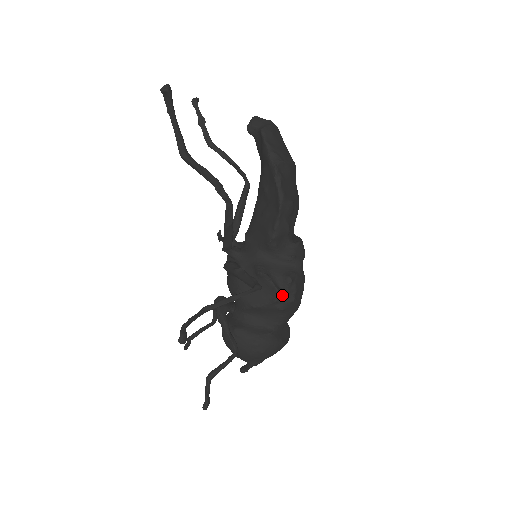
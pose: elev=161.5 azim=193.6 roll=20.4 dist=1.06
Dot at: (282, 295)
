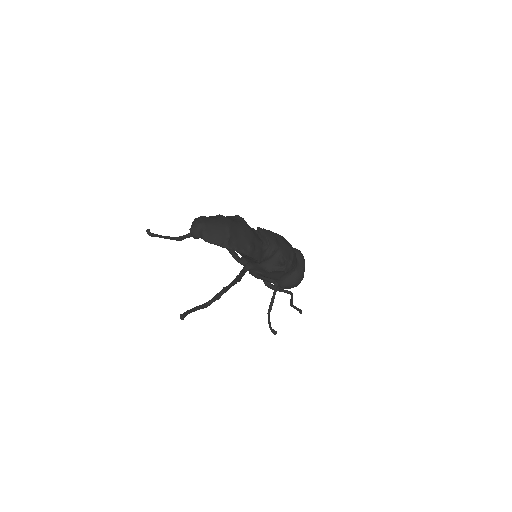
Dot at: (286, 269)
